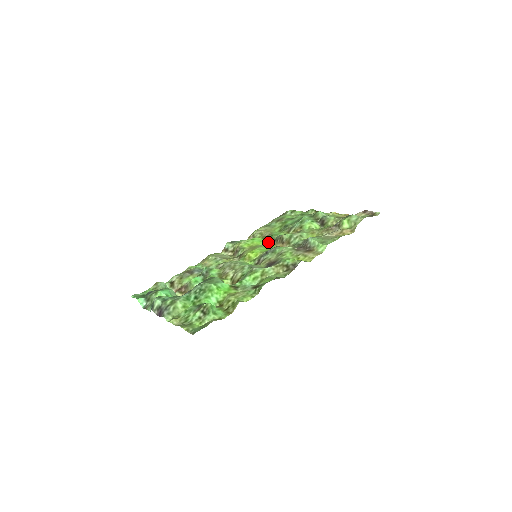
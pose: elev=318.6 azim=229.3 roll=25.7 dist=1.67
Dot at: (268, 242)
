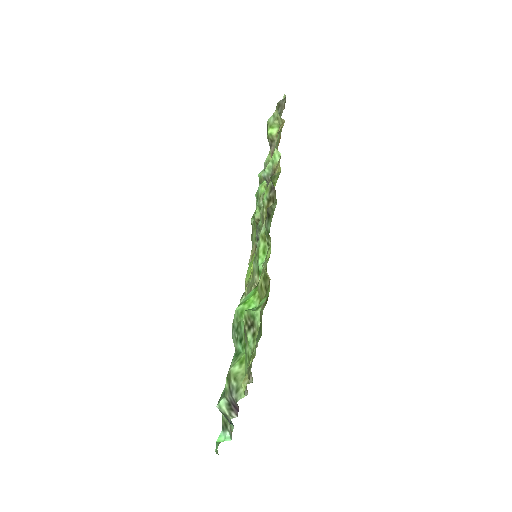
Dot at: occluded
